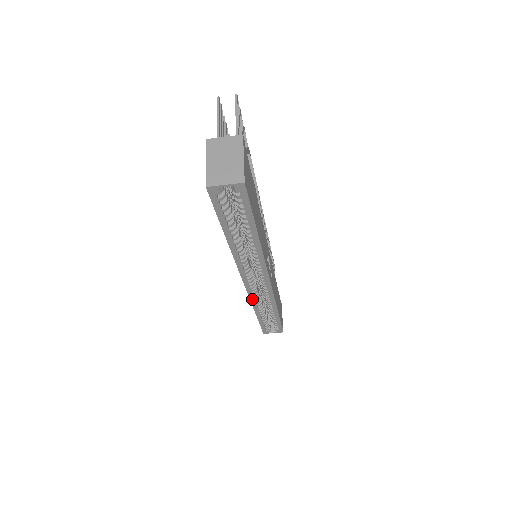
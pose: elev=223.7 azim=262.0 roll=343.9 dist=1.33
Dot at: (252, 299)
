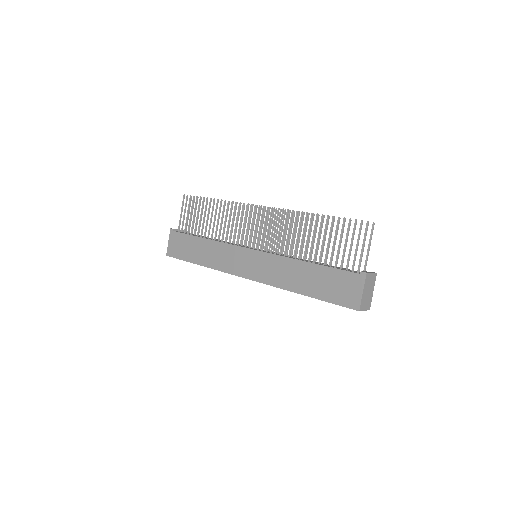
Dot at: (224, 272)
